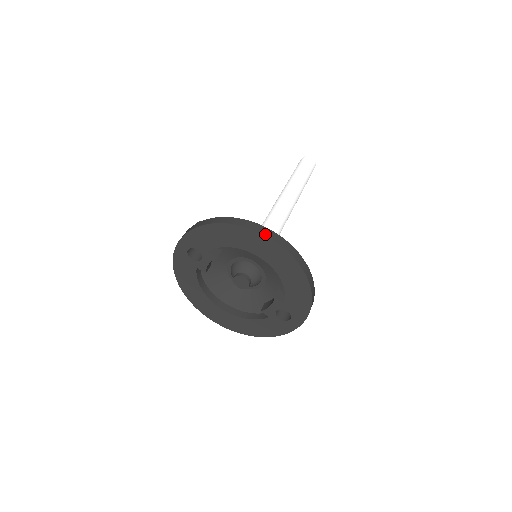
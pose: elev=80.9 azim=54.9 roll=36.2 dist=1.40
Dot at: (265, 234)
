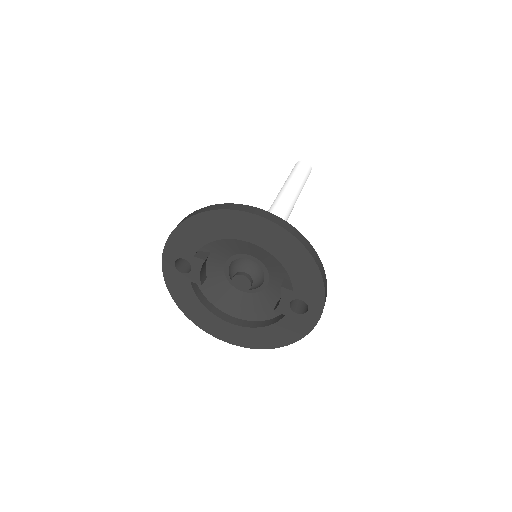
Dot at: (241, 210)
